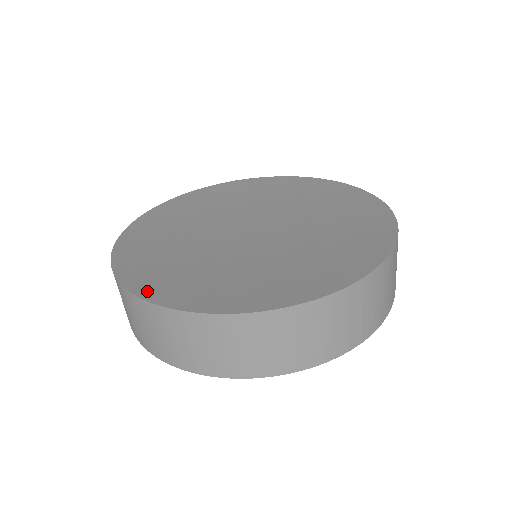
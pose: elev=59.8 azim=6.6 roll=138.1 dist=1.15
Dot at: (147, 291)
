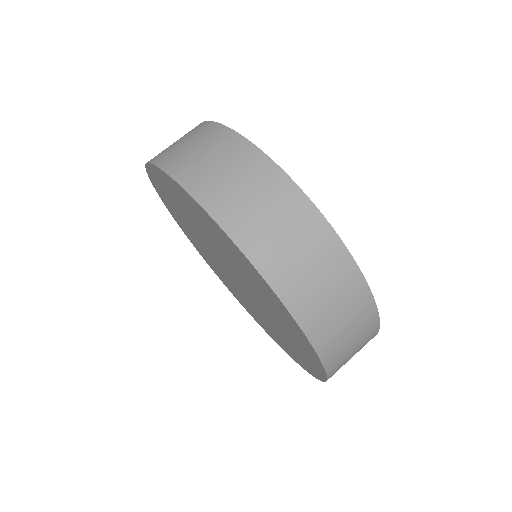
Dot at: occluded
